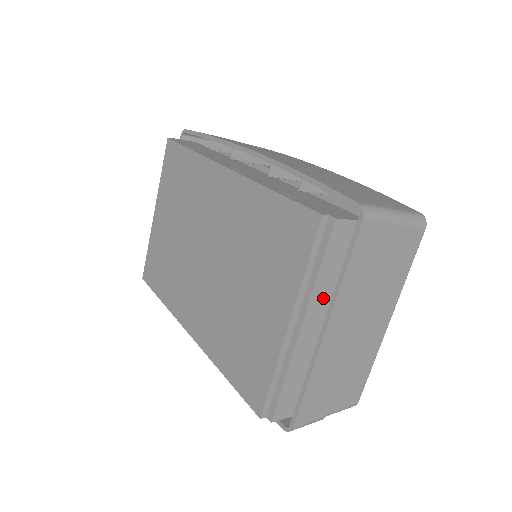
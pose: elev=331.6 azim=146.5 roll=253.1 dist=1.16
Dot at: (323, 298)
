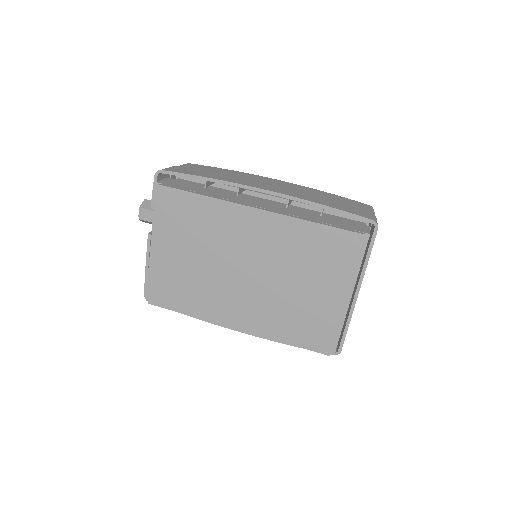
Dot at: occluded
